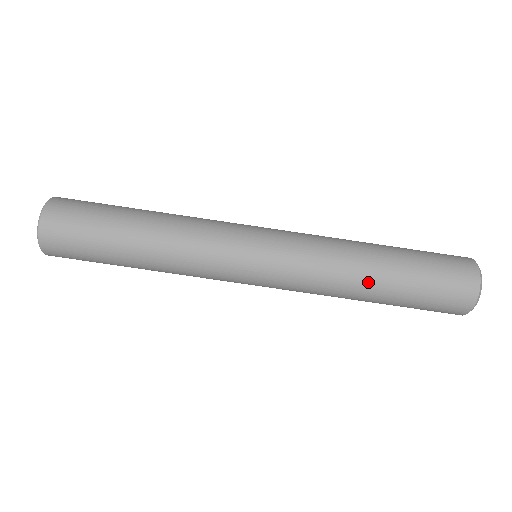
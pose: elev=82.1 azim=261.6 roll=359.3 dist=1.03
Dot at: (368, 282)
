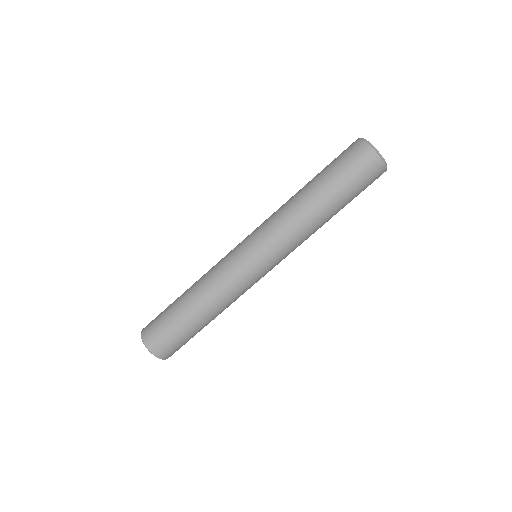
Dot at: (308, 200)
